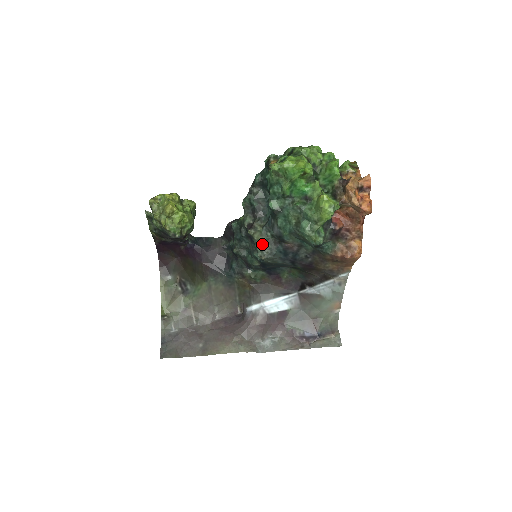
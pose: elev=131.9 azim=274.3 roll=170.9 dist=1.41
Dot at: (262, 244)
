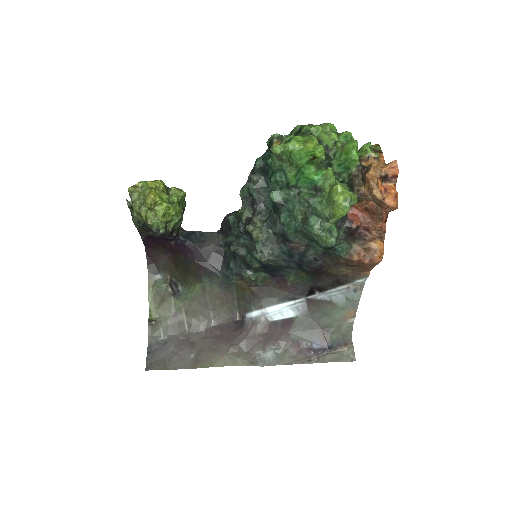
Dot at: (262, 243)
